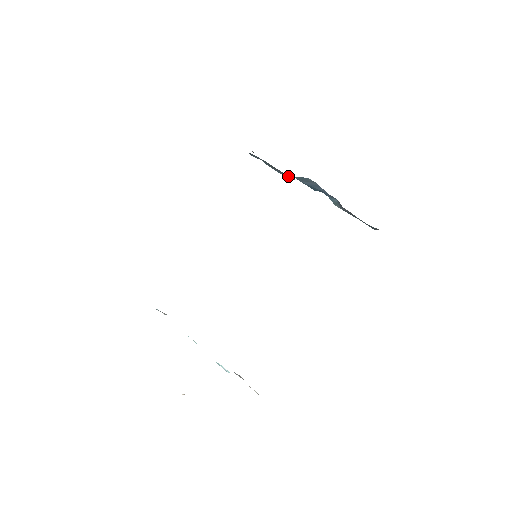
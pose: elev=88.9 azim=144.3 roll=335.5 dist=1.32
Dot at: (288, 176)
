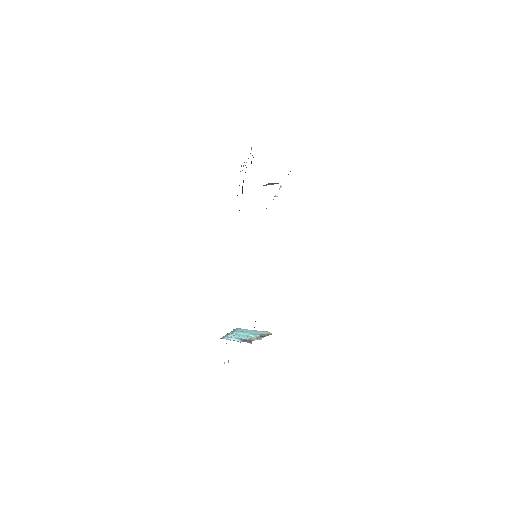
Dot at: occluded
